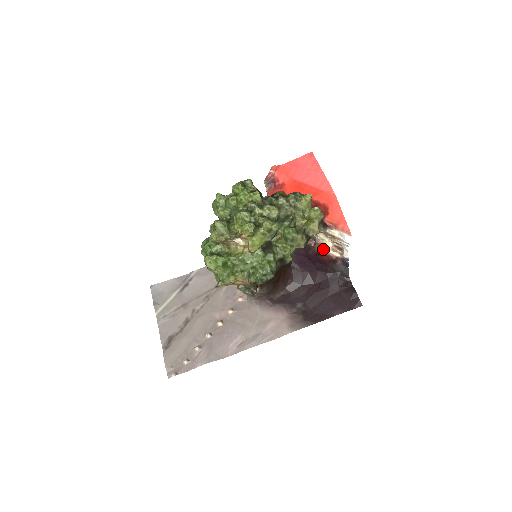
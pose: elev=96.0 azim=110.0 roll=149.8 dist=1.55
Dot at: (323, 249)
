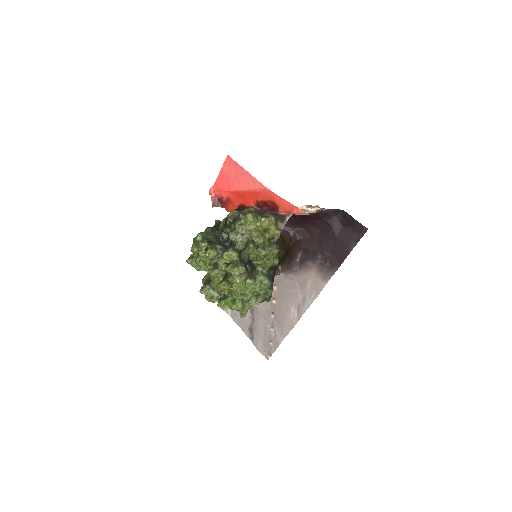
Dot at: occluded
